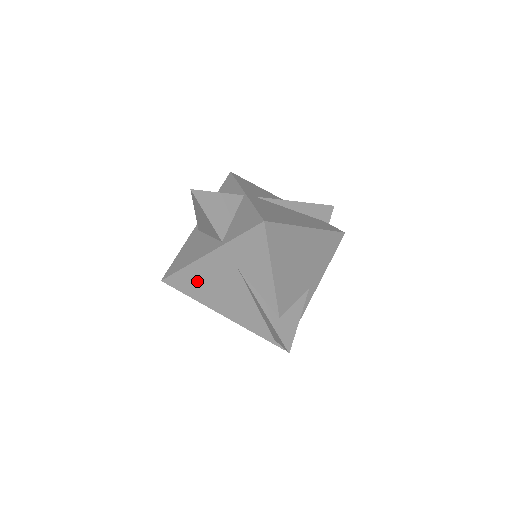
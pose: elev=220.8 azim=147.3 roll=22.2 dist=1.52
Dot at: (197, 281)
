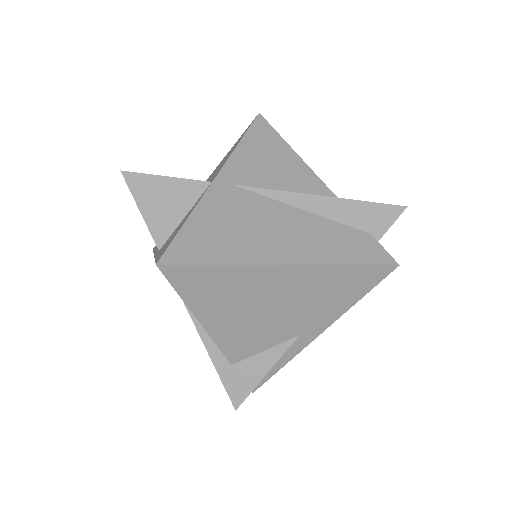
Dot at: occluded
